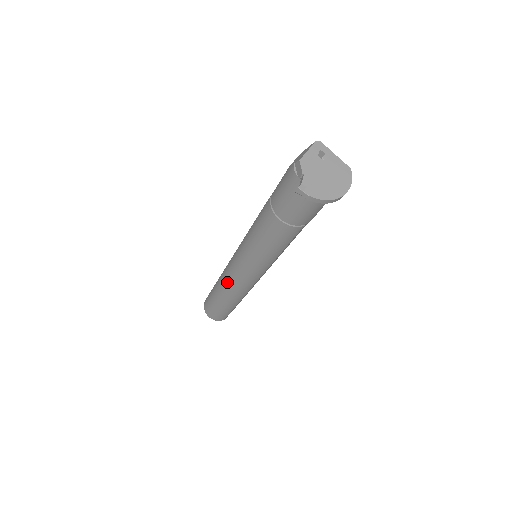
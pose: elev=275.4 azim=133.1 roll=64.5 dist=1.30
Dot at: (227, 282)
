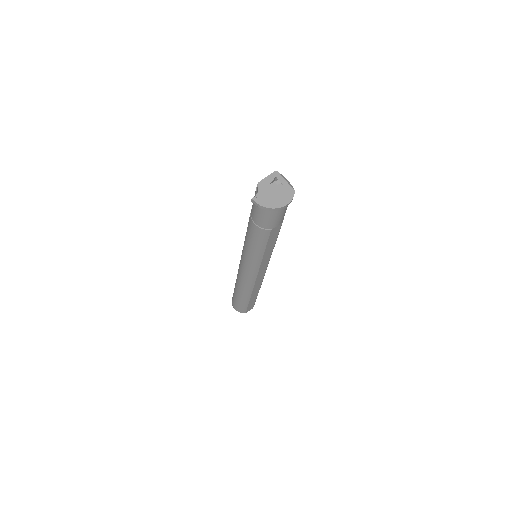
Dot at: (239, 276)
